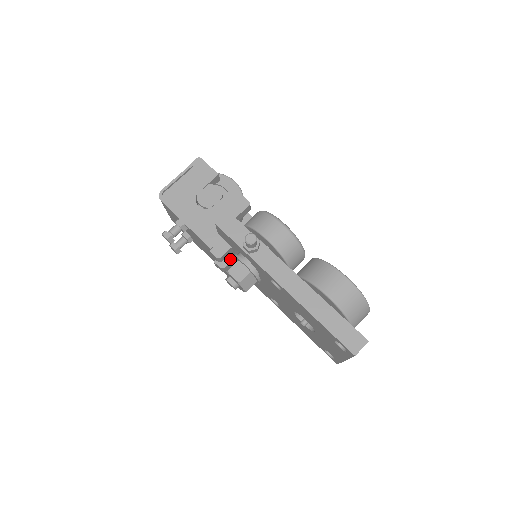
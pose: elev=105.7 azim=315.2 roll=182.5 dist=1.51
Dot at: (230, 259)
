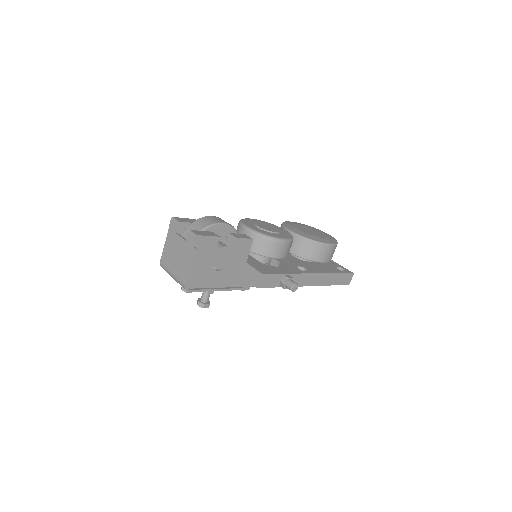
Dot at: occluded
